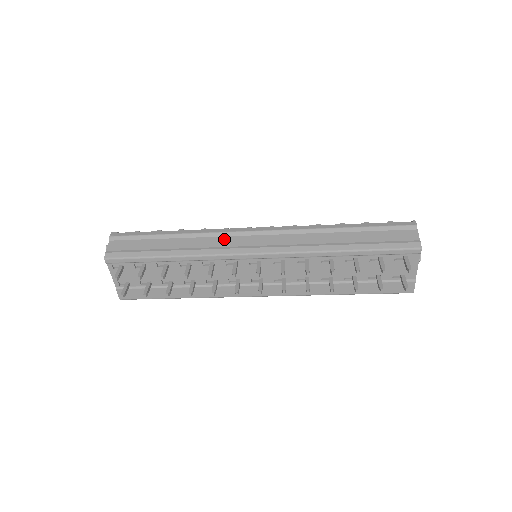
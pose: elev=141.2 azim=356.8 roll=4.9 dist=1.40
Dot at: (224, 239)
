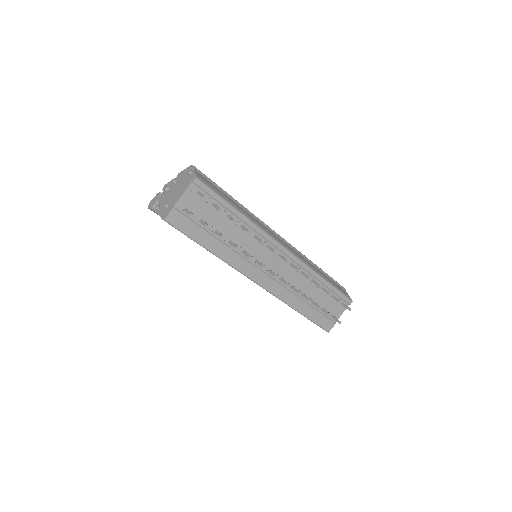
Dot at: (265, 227)
